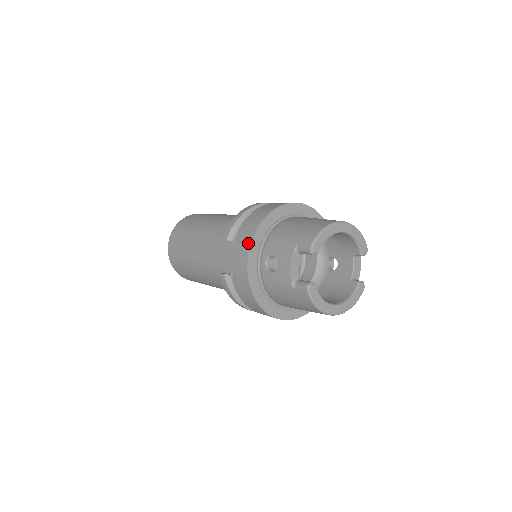
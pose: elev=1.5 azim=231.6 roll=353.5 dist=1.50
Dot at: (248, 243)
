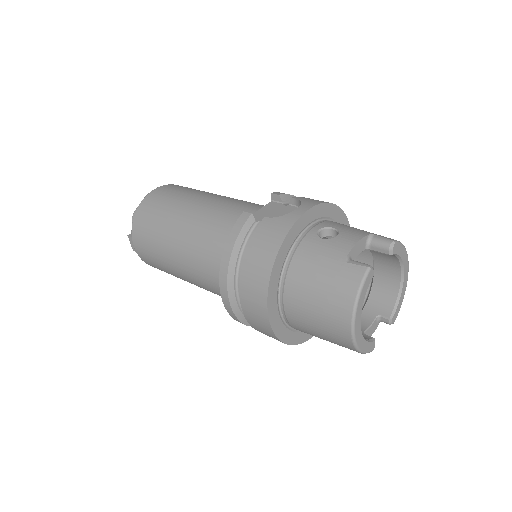
Dot at: (316, 202)
